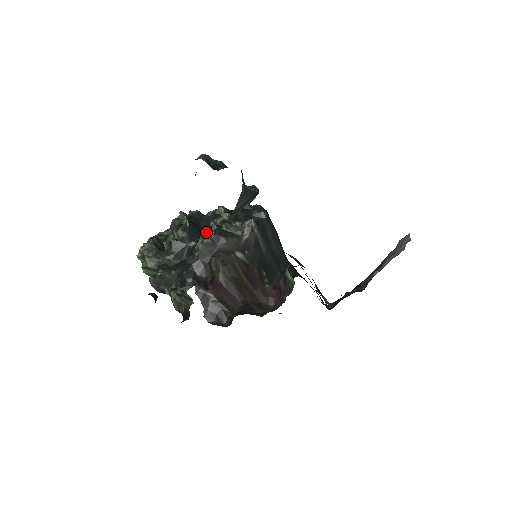
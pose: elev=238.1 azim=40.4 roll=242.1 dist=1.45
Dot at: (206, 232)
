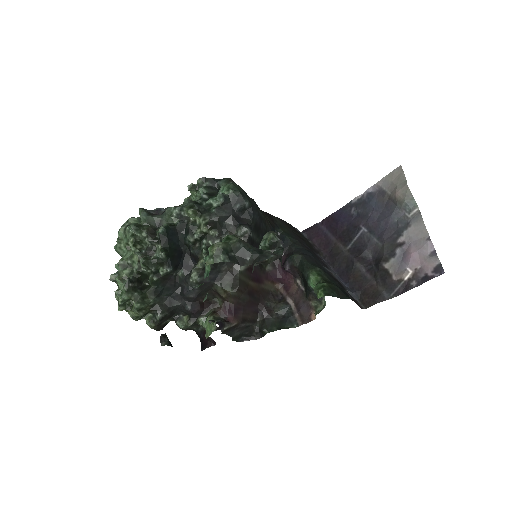
Dot at: (200, 264)
